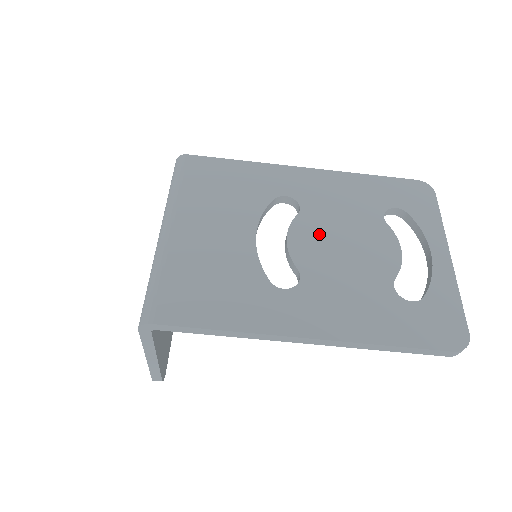
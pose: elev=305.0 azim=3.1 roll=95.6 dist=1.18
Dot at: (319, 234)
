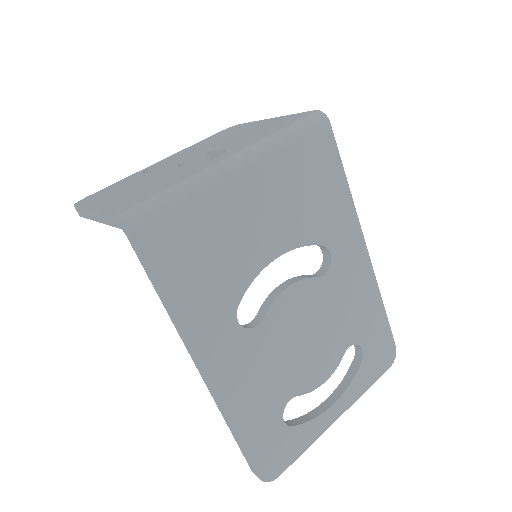
Dot at: (307, 310)
